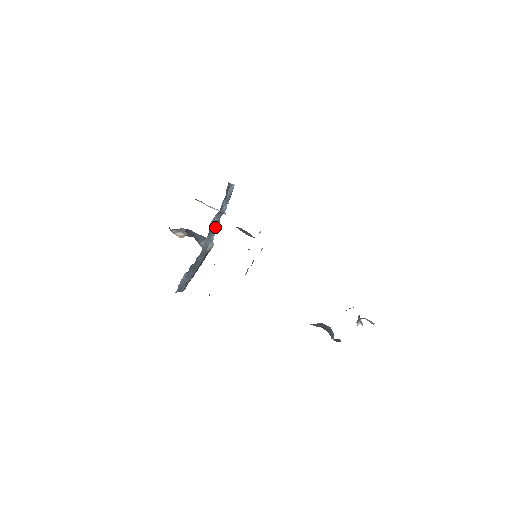
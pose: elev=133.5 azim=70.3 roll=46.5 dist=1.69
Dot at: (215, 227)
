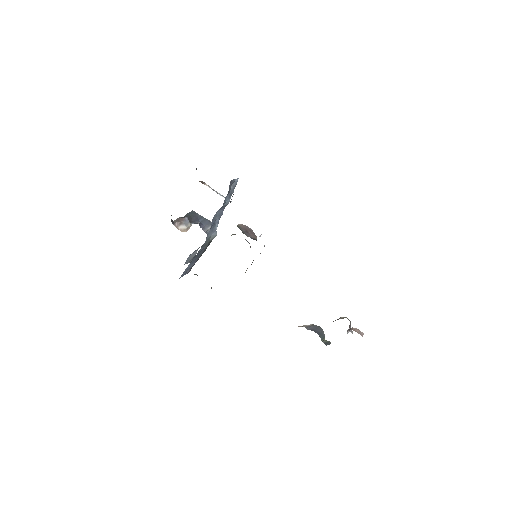
Dot at: (218, 219)
